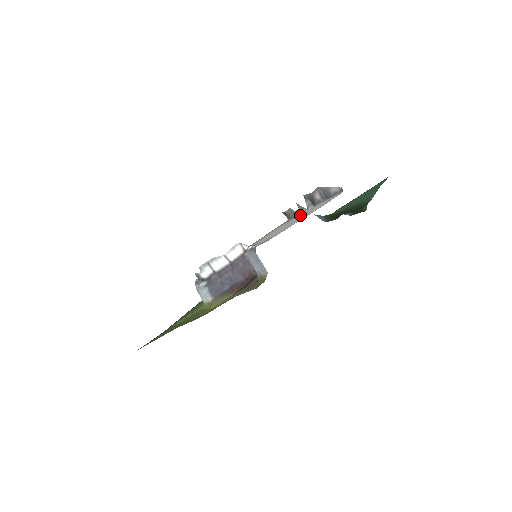
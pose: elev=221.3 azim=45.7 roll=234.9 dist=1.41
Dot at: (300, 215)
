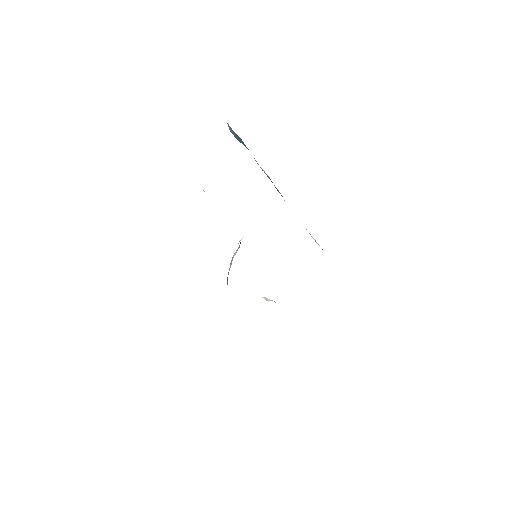
Dot at: occluded
